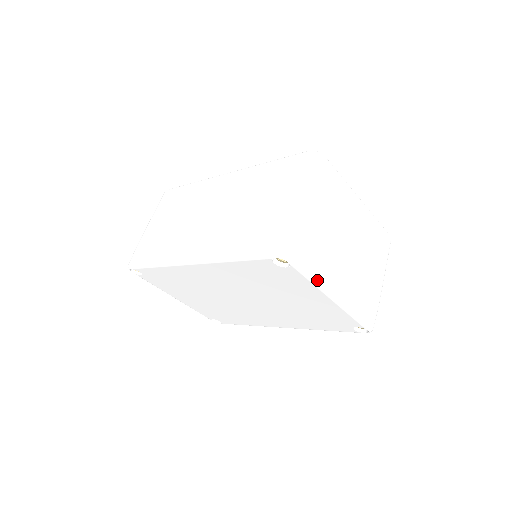
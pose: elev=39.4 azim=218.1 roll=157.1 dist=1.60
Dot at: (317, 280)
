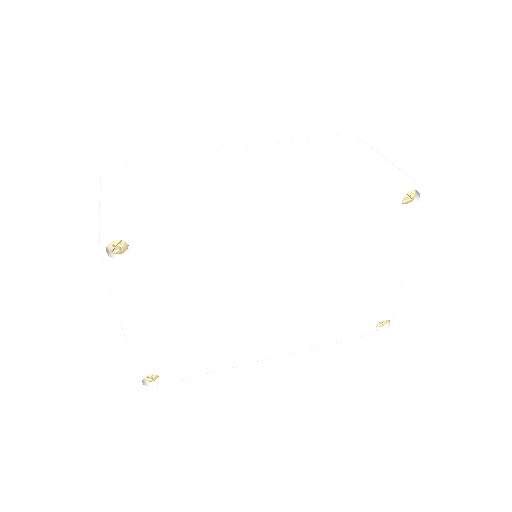
Dot at: (412, 234)
